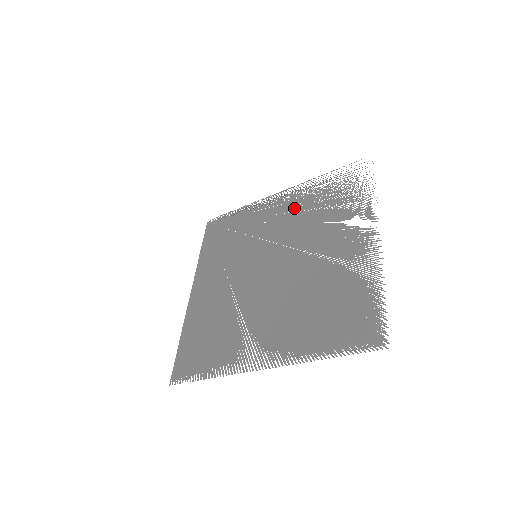
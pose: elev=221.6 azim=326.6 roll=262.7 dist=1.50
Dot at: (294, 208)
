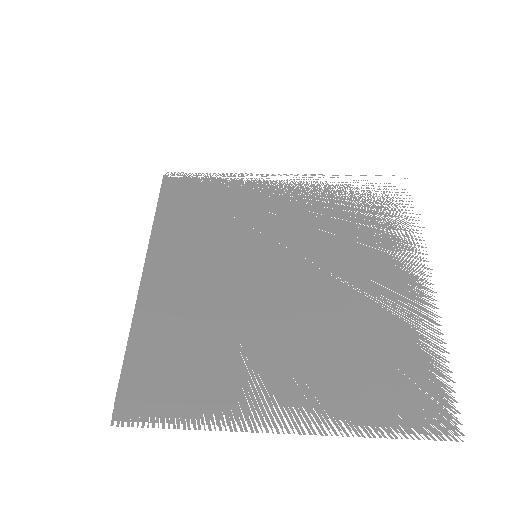
Dot at: (310, 206)
